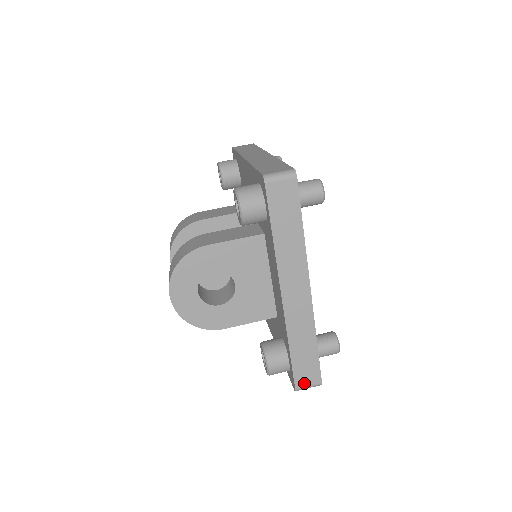
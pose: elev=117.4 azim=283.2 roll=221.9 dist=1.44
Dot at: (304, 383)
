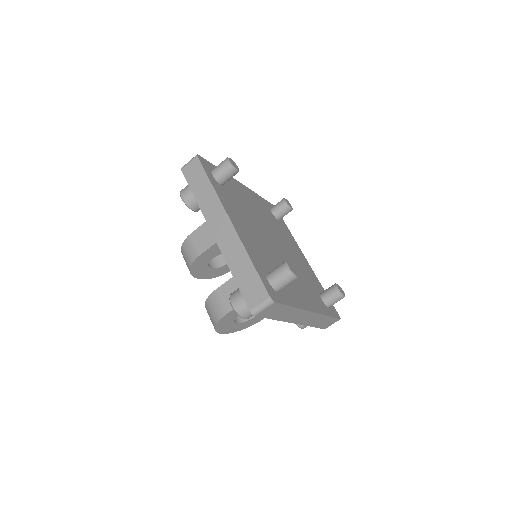
Dot at: (329, 325)
